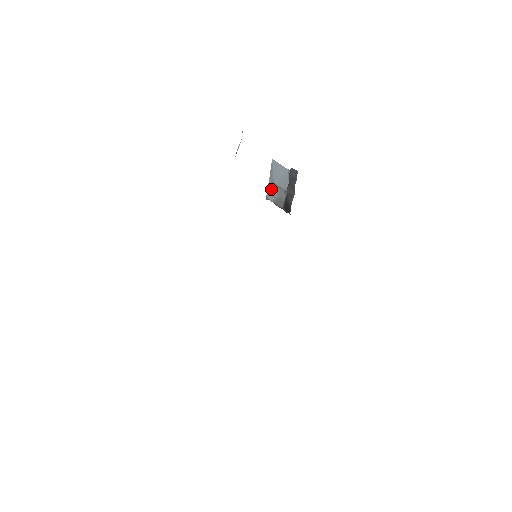
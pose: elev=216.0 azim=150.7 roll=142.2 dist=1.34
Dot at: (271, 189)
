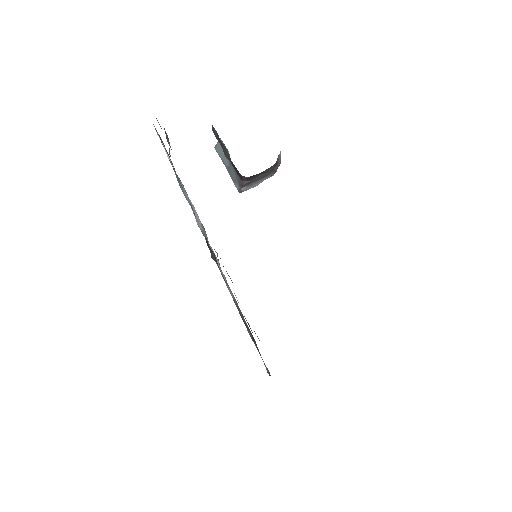
Dot at: (232, 176)
